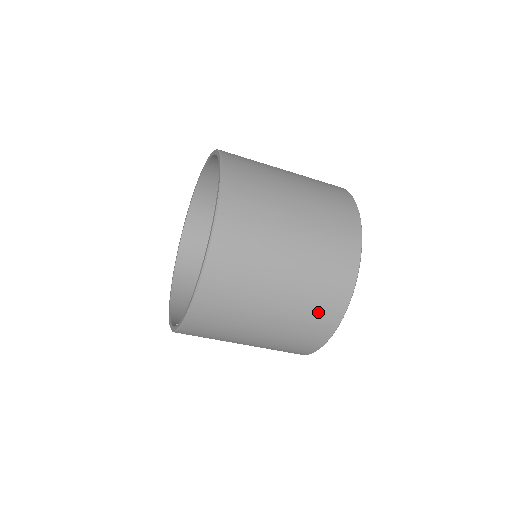
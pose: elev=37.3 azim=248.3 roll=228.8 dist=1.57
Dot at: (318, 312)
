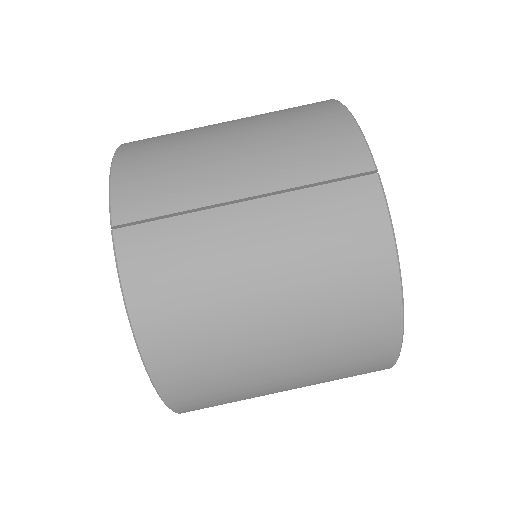
Dot at: occluded
